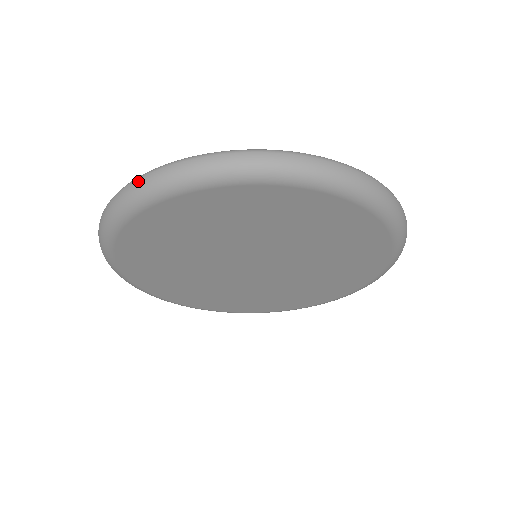
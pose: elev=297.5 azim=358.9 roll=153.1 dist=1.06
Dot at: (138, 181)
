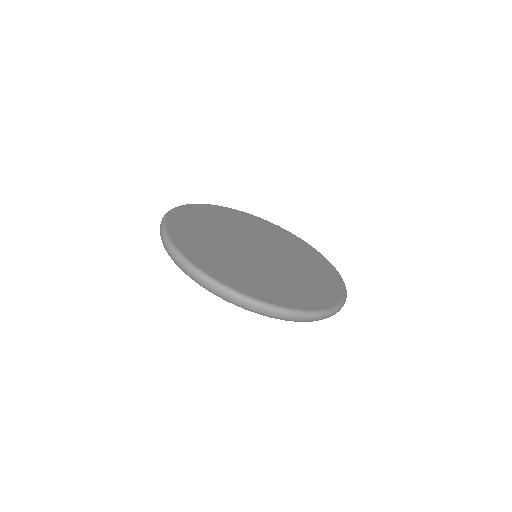
Dot at: (272, 313)
